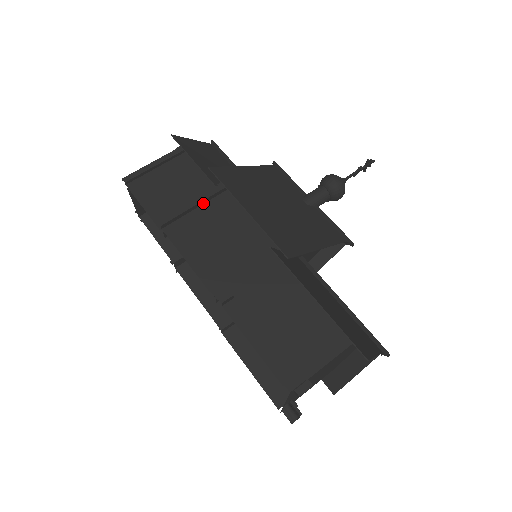
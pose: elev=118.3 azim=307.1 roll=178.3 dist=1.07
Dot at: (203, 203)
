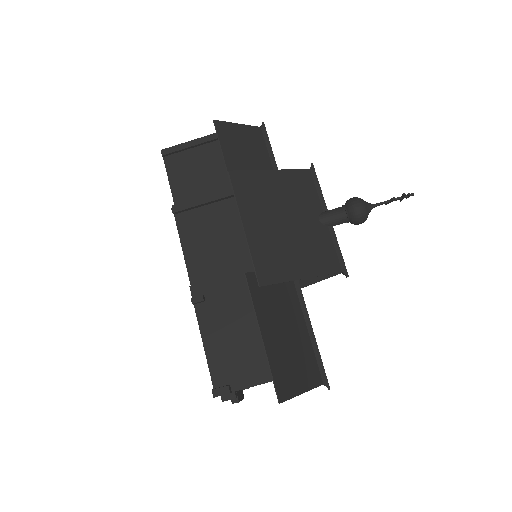
Dot at: (216, 201)
